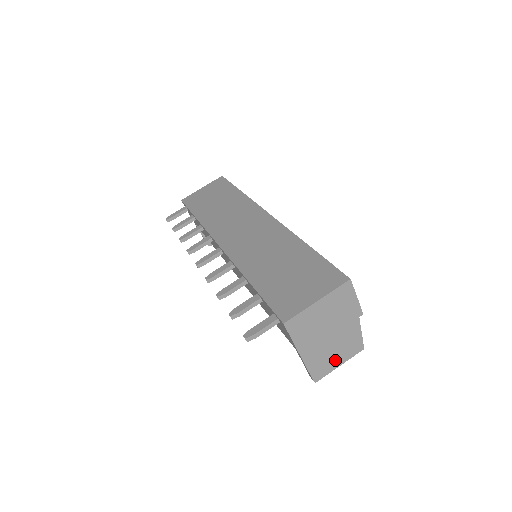
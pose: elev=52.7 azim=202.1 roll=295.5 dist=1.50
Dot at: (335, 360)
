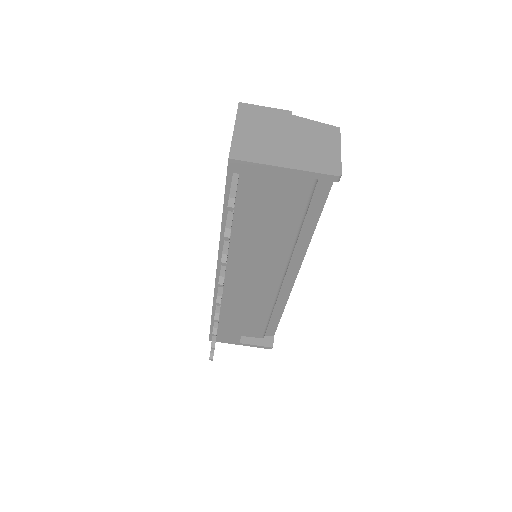
Dot at: (328, 151)
